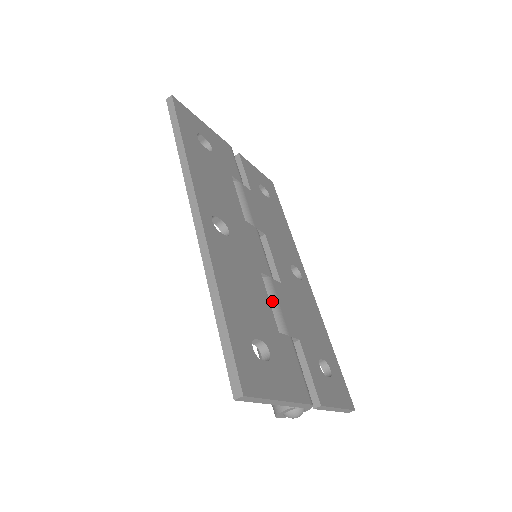
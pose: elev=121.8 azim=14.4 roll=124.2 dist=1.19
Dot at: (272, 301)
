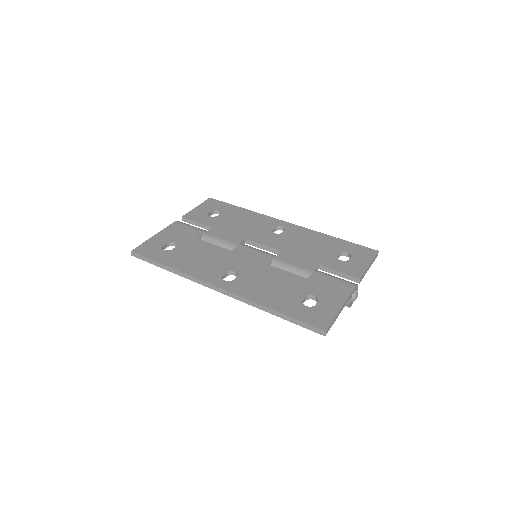
Dot at: (288, 268)
